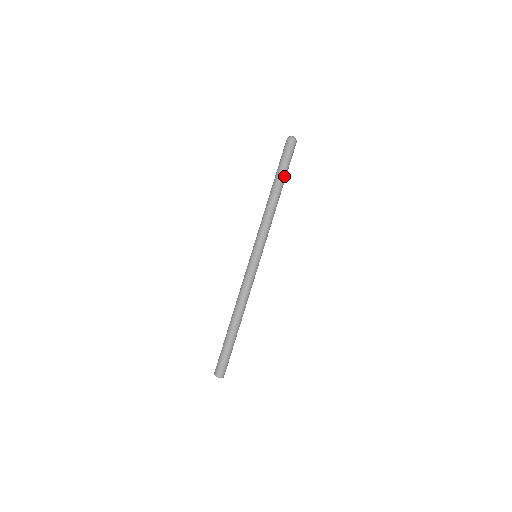
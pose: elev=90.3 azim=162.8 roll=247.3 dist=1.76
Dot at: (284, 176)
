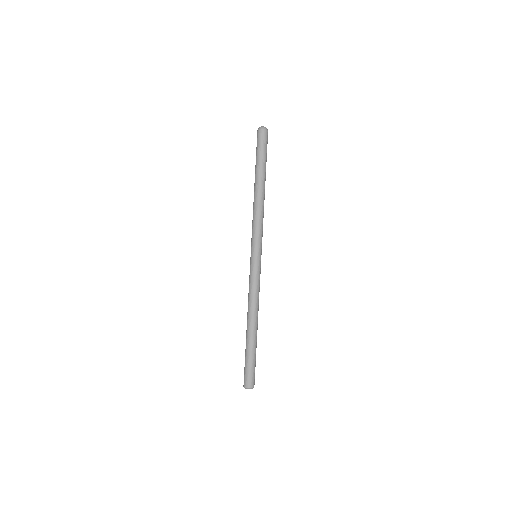
Dot at: (263, 168)
